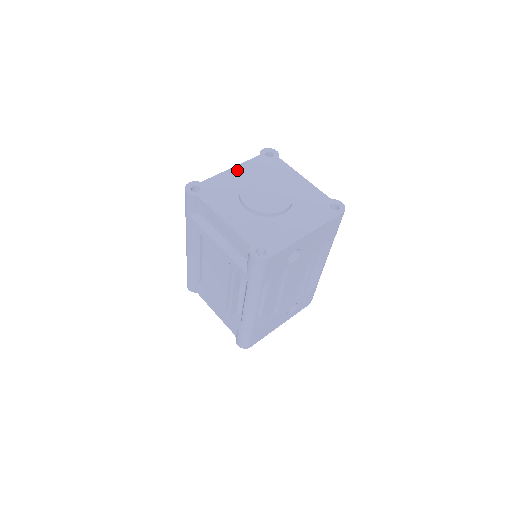
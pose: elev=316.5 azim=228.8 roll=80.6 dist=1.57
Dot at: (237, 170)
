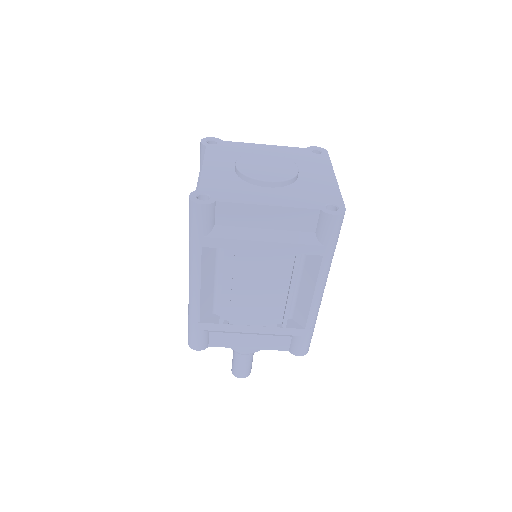
Dot at: (210, 165)
